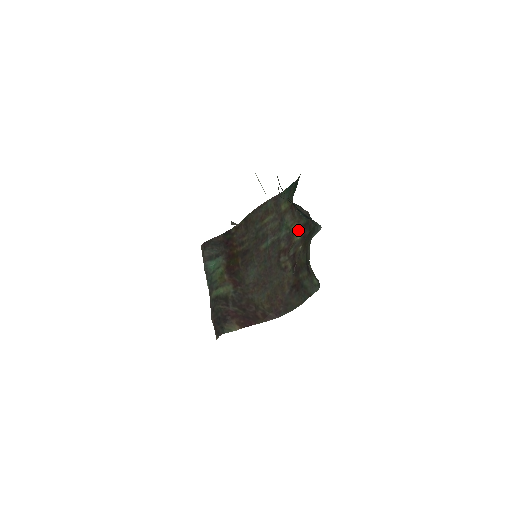
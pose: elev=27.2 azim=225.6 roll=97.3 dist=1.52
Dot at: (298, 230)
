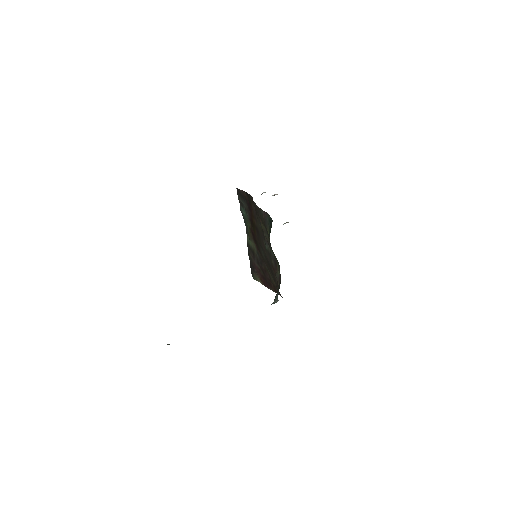
Dot at: (278, 265)
